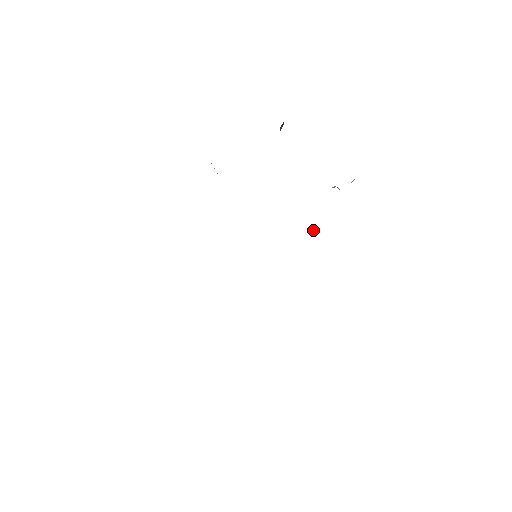
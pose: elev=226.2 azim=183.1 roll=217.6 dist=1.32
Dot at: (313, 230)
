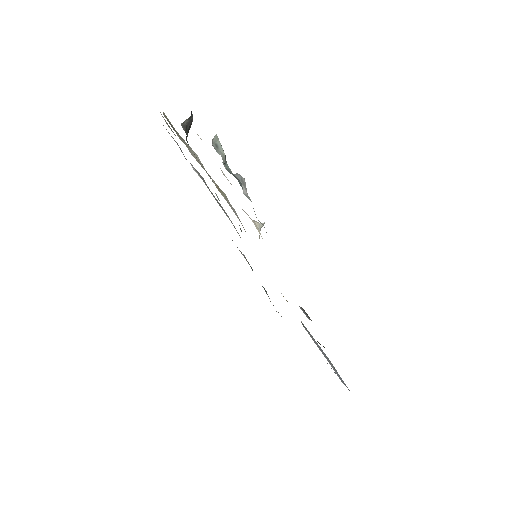
Dot at: (263, 224)
